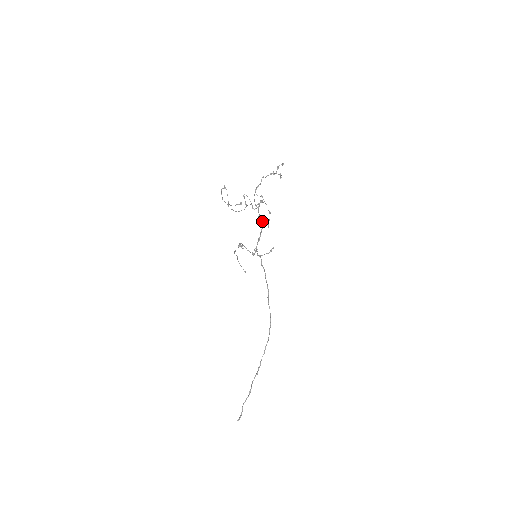
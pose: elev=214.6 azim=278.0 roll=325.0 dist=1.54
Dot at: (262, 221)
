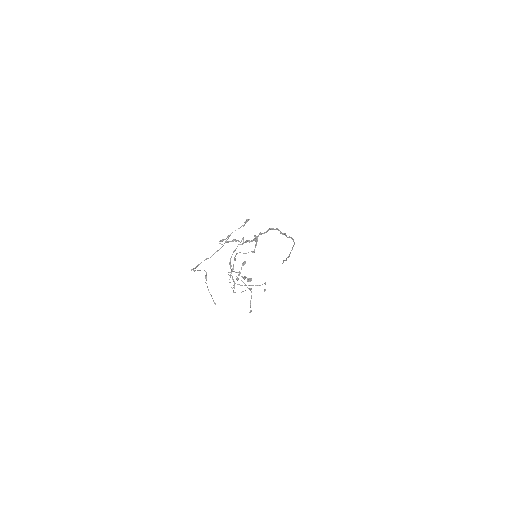
Dot at: (252, 240)
